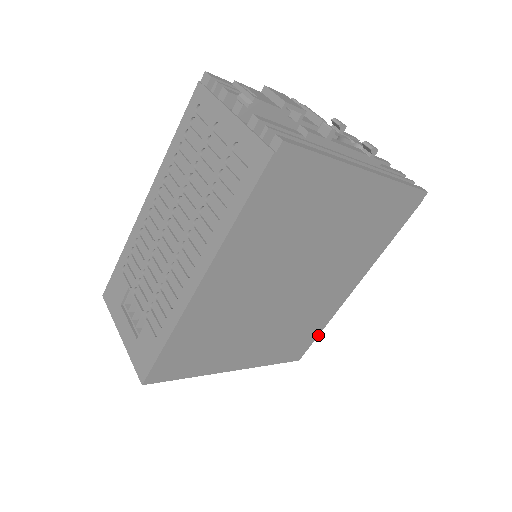
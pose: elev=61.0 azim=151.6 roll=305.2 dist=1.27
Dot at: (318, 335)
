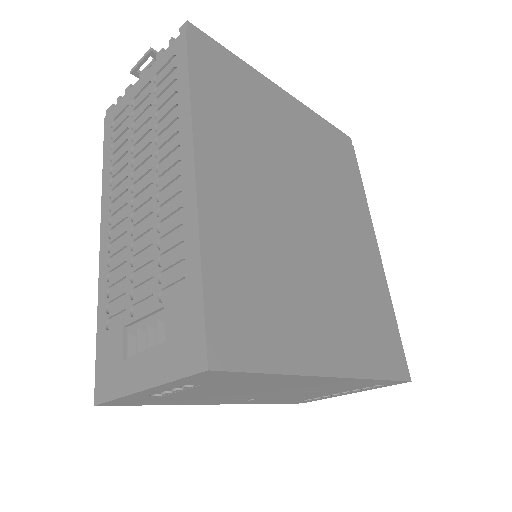
Dot at: (397, 329)
